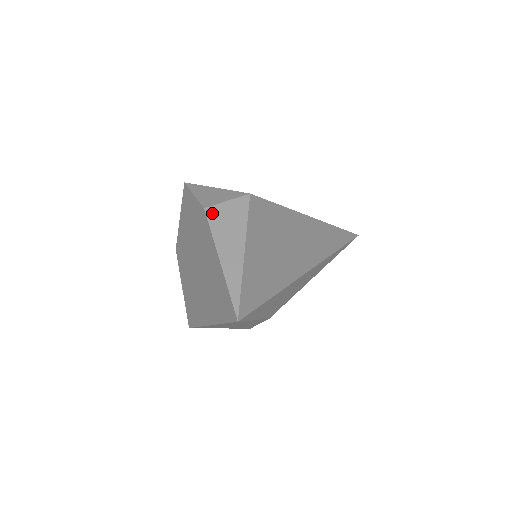
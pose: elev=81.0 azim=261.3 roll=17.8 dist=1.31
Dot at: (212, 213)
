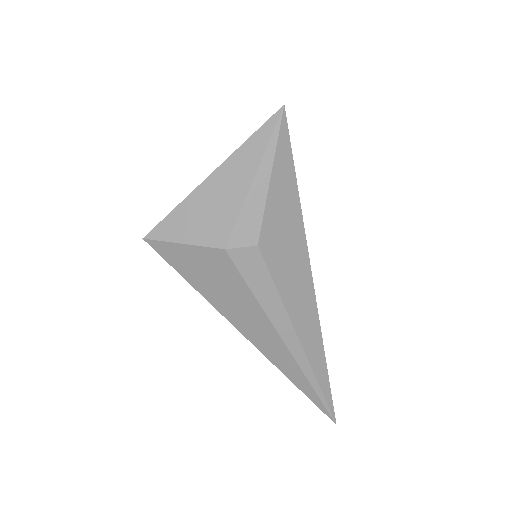
Dot at: occluded
